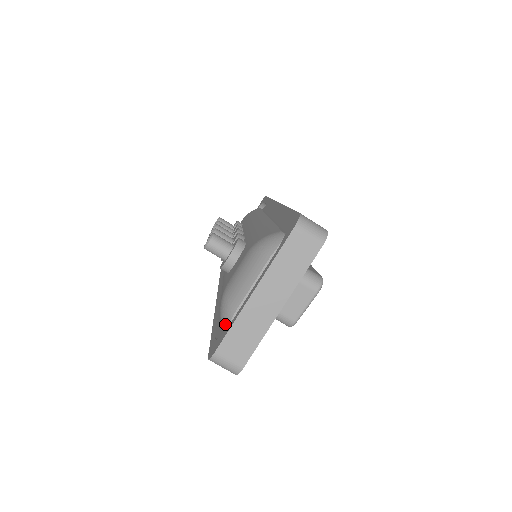
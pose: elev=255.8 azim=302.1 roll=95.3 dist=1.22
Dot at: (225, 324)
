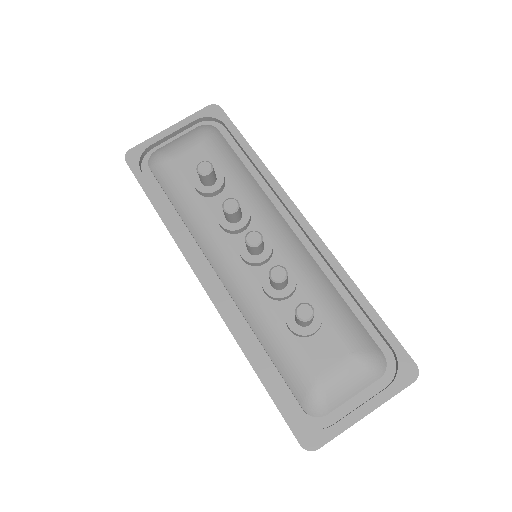
Dot at: (315, 415)
